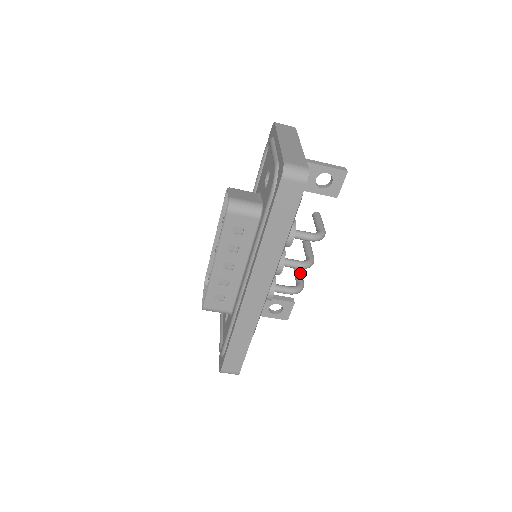
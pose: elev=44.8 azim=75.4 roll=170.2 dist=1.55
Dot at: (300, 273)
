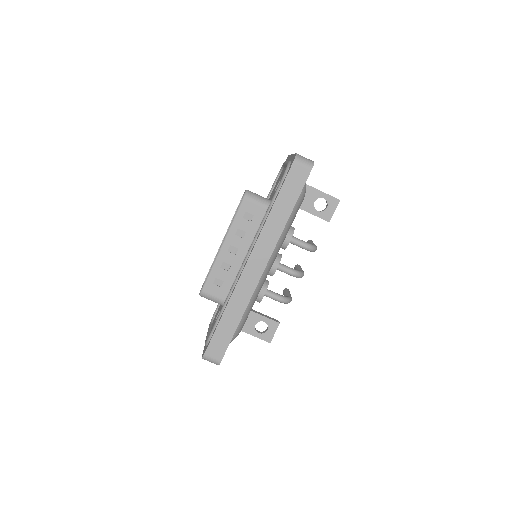
Dot at: (289, 293)
